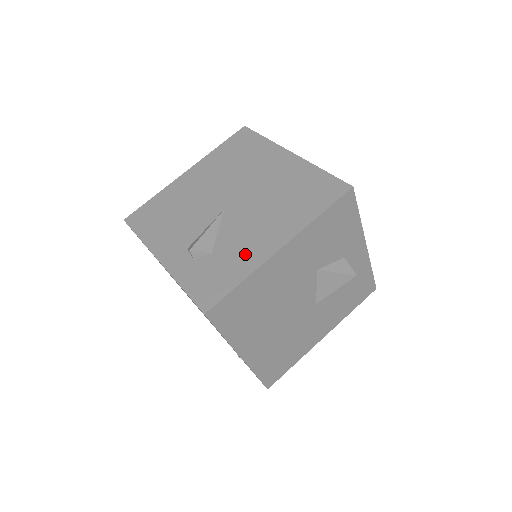
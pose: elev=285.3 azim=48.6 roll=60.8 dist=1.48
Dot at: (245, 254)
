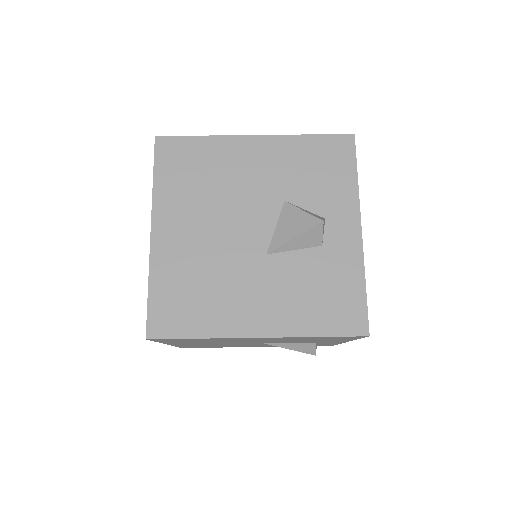
Dot at: occluded
